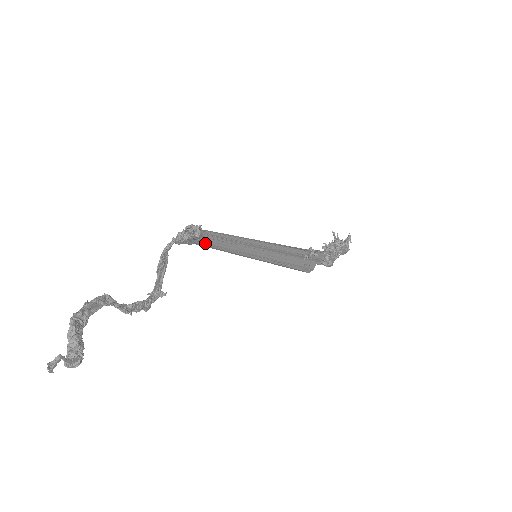
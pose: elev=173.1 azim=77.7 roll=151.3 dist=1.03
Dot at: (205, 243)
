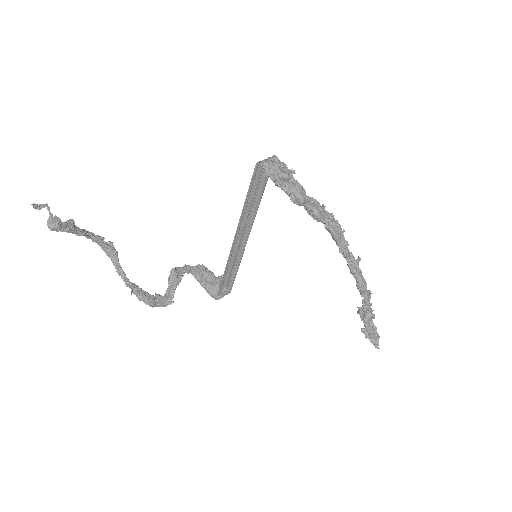
Dot at: occluded
